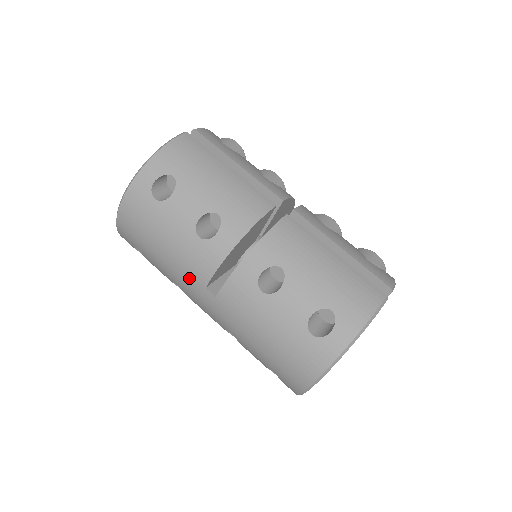
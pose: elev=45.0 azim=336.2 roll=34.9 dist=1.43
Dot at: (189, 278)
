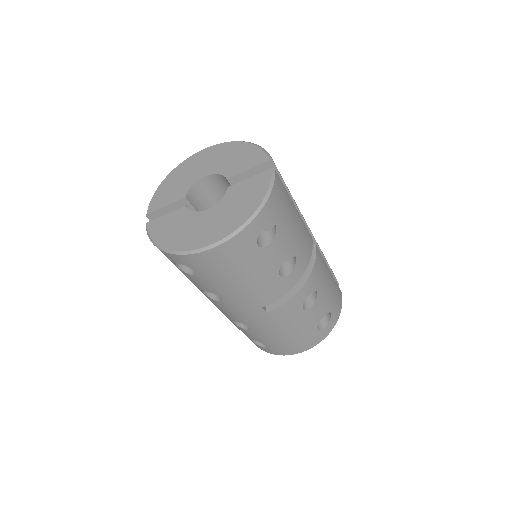
Dot at: (250, 301)
